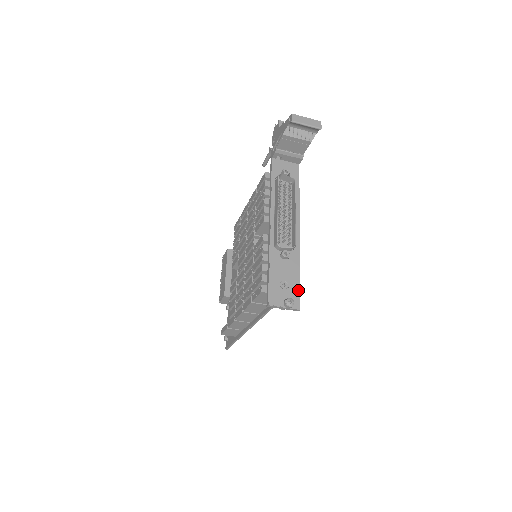
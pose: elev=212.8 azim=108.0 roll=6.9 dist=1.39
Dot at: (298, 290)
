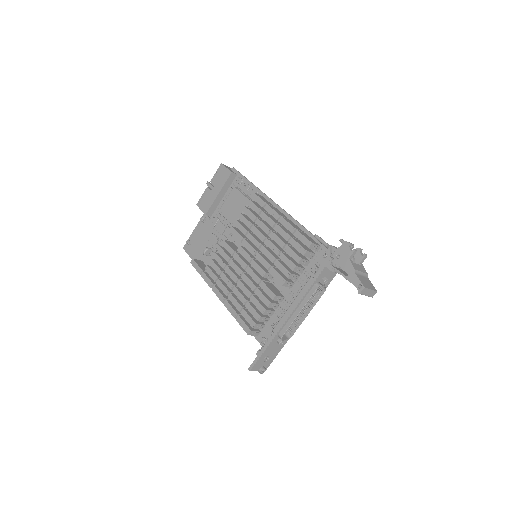
Dot at: (272, 361)
